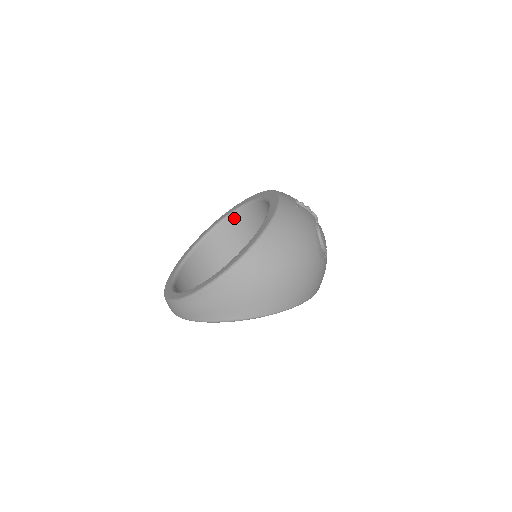
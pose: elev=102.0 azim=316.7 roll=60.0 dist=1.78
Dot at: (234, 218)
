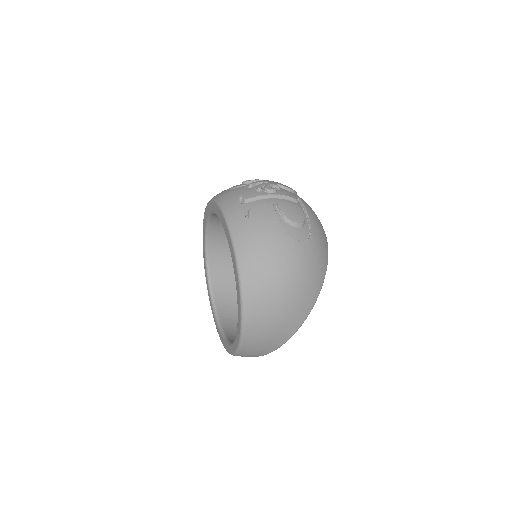
Dot at: (212, 228)
